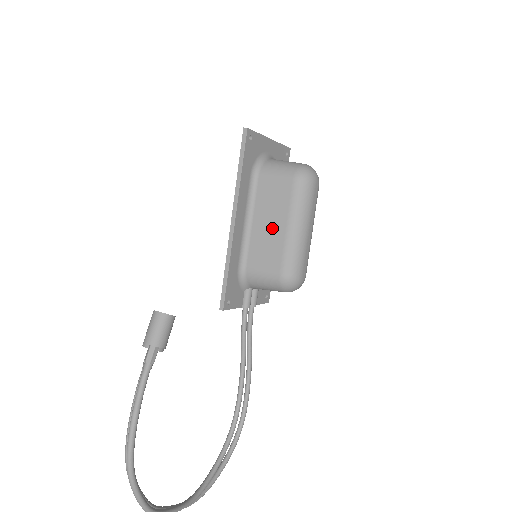
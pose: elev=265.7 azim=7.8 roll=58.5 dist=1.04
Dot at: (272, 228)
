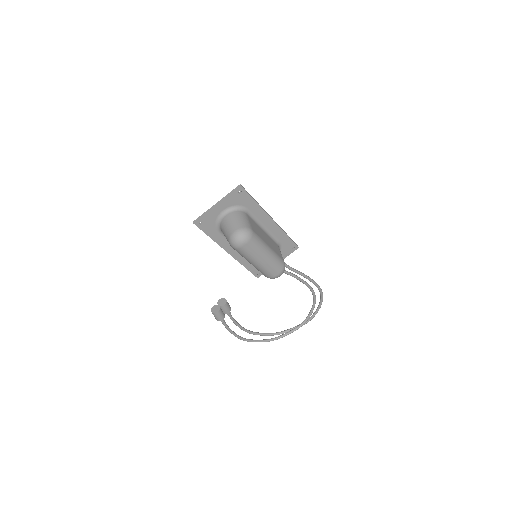
Dot at: occluded
